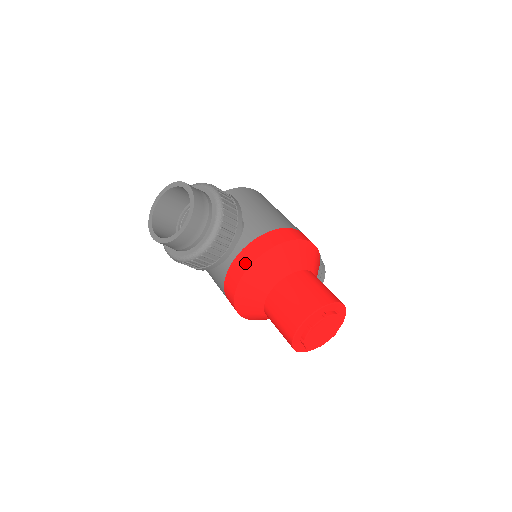
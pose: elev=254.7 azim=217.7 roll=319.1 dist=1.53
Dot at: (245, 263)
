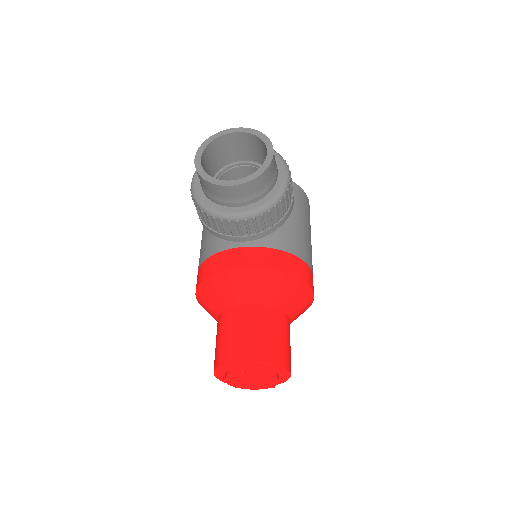
Dot at: (248, 261)
